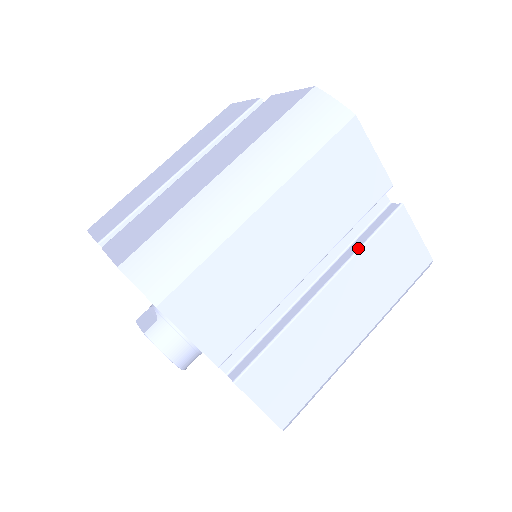
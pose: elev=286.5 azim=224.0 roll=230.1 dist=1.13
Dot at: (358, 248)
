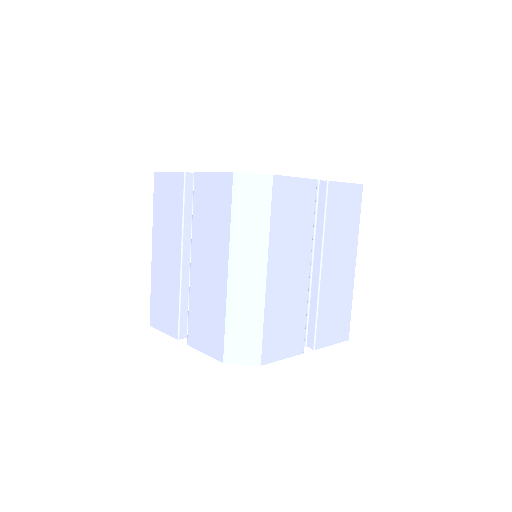
Dot at: (323, 229)
